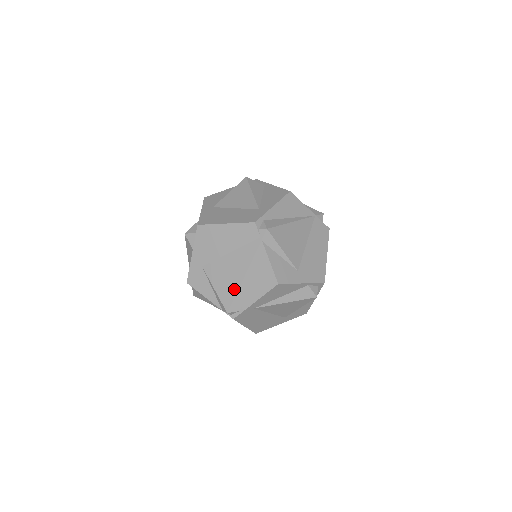
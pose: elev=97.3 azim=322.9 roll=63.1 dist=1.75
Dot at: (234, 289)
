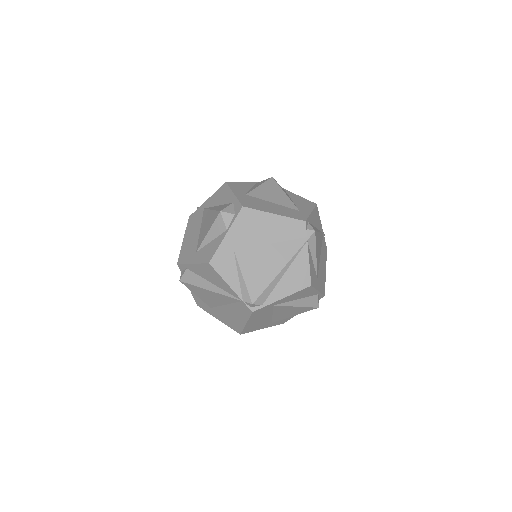
Dot at: (266, 281)
